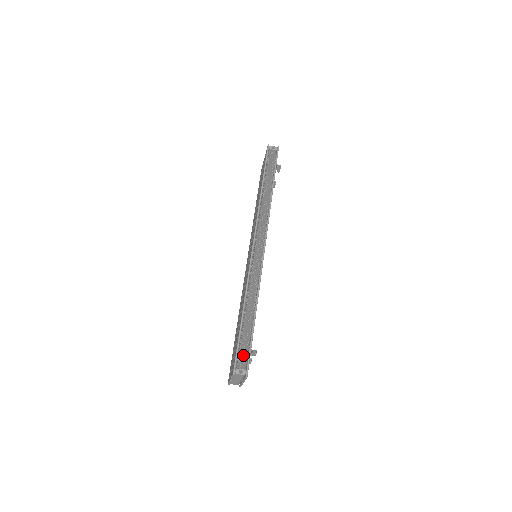
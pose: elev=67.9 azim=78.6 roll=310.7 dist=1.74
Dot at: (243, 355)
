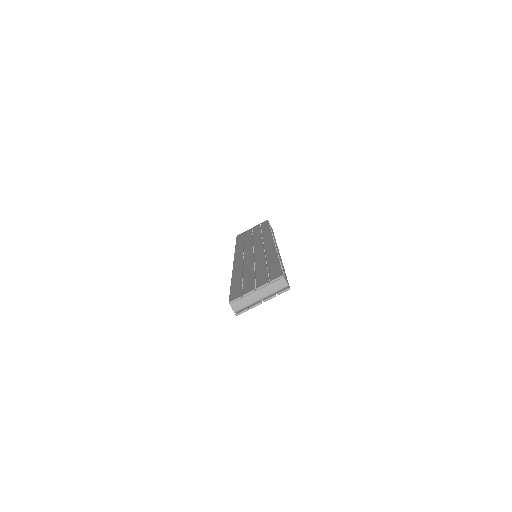
Dot at: occluded
